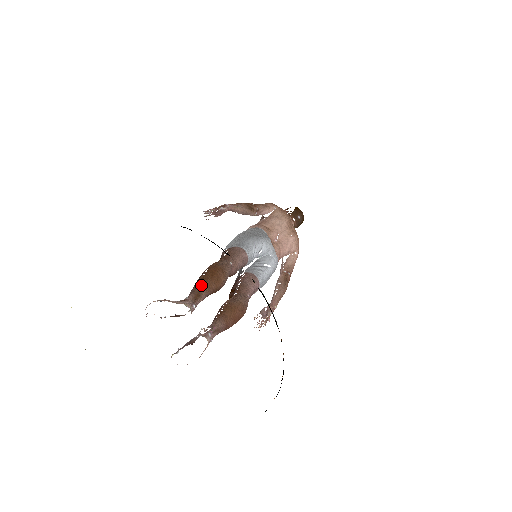
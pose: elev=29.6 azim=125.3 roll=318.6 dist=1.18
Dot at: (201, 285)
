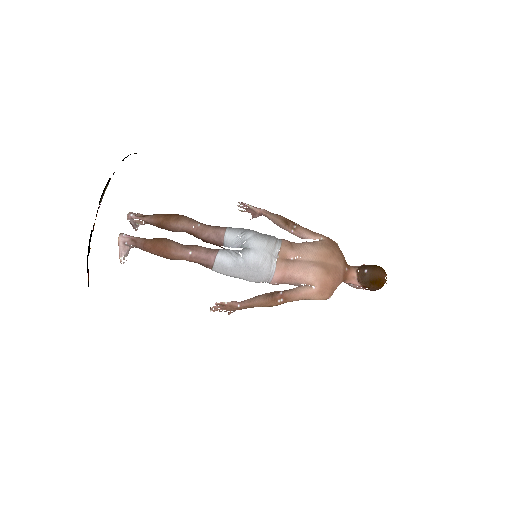
Dot at: (155, 214)
